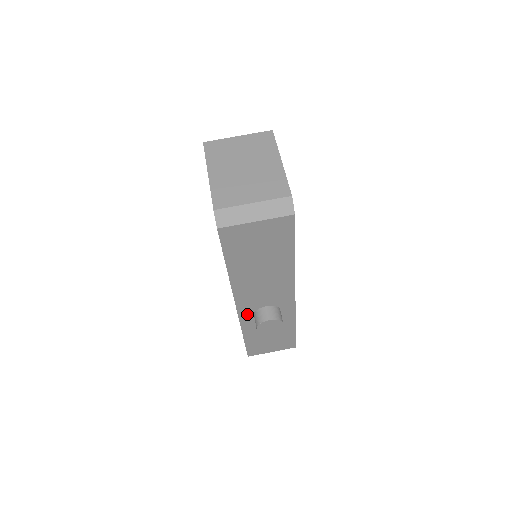
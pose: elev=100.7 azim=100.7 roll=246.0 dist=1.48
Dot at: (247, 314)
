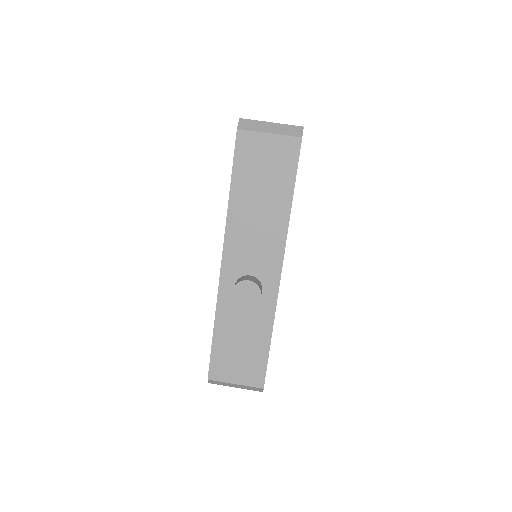
Dot at: (228, 282)
